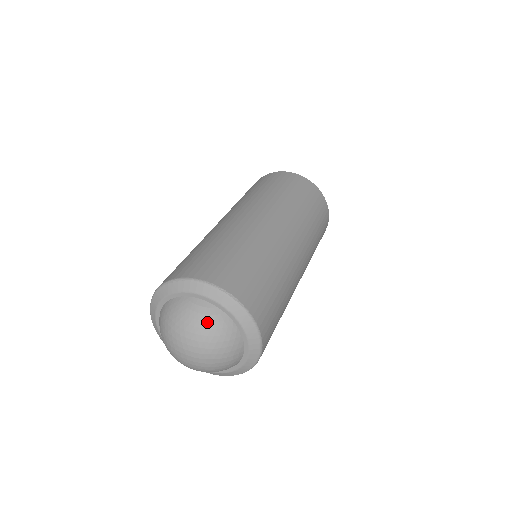
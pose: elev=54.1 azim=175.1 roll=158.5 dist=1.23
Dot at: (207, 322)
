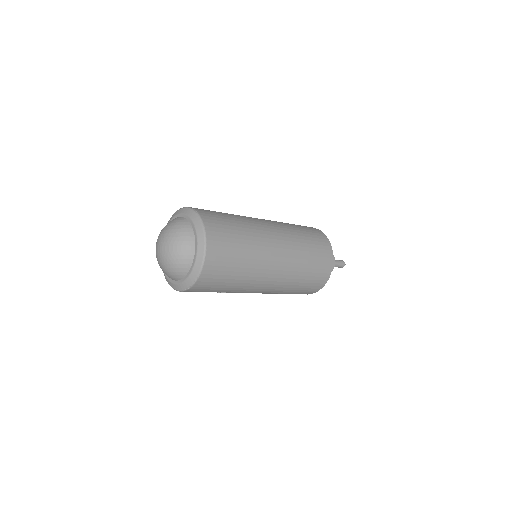
Dot at: (175, 223)
